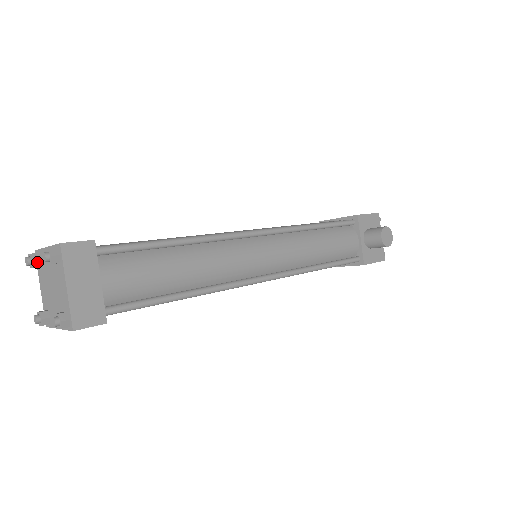
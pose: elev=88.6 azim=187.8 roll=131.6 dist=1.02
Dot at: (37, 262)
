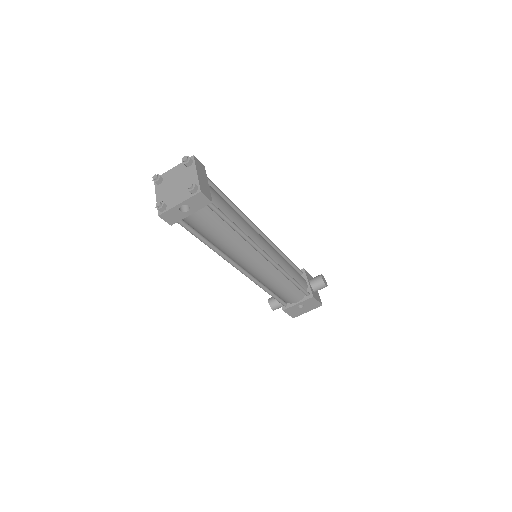
Dot at: (161, 178)
